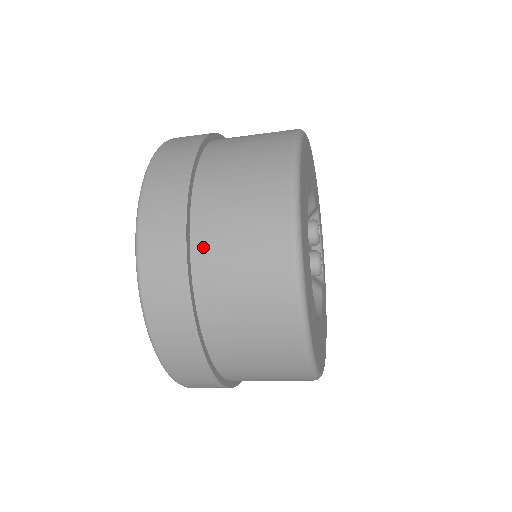
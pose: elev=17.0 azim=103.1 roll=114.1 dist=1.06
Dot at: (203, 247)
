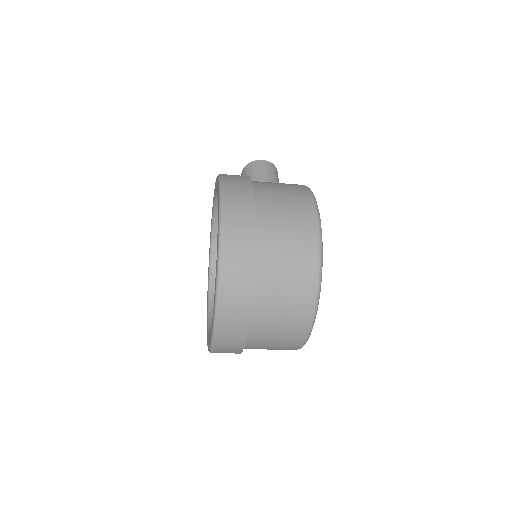
Dot at: (257, 325)
